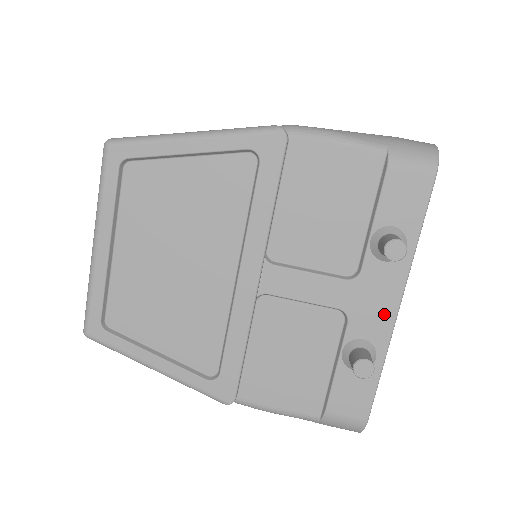
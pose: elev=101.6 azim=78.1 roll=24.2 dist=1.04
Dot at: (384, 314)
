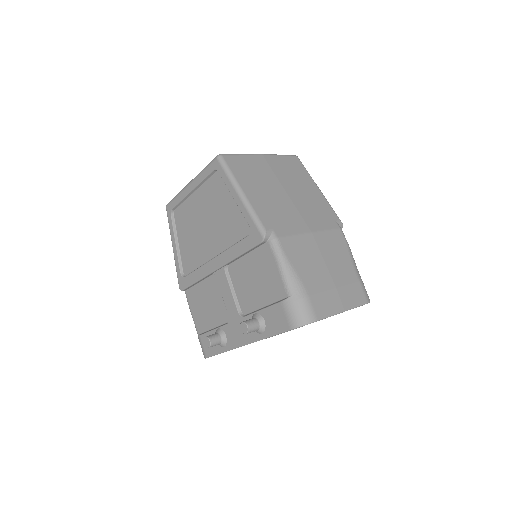
Dot at: (238, 340)
